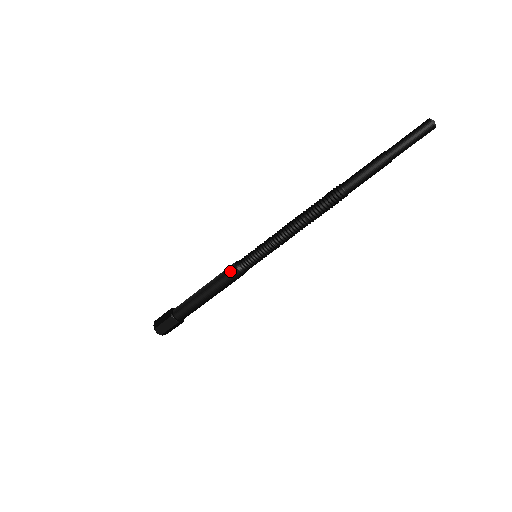
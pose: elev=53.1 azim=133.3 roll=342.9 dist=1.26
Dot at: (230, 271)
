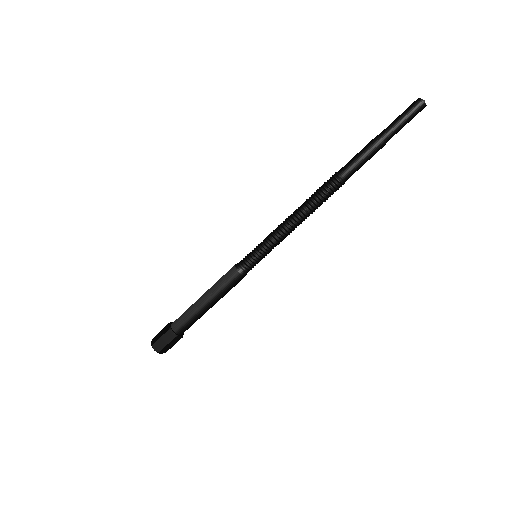
Dot at: (235, 280)
